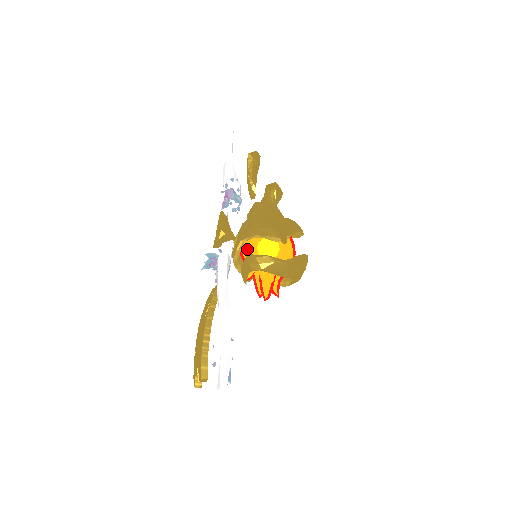
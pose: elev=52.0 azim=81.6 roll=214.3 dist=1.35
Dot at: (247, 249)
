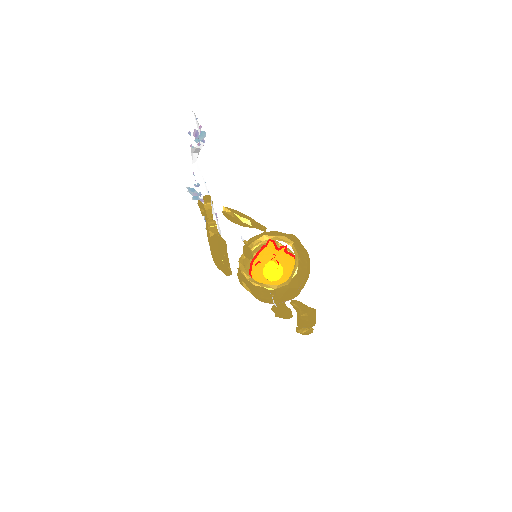
Dot at: occluded
